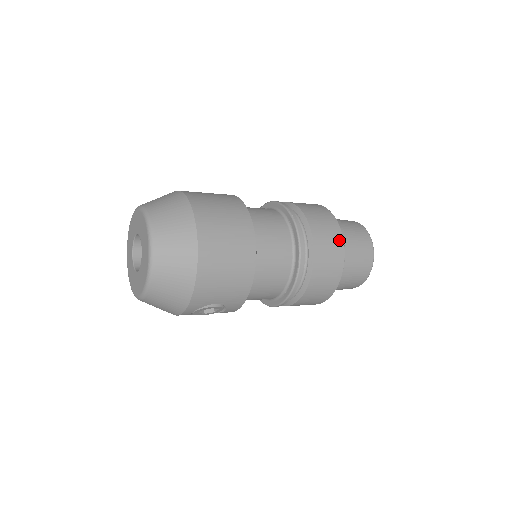
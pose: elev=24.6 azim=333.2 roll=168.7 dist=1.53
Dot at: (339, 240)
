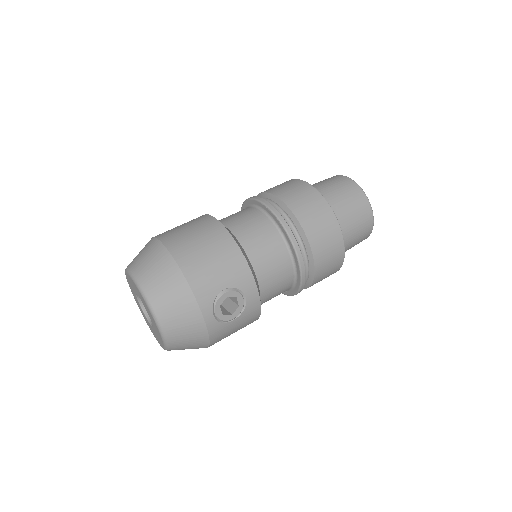
Dot at: (301, 184)
